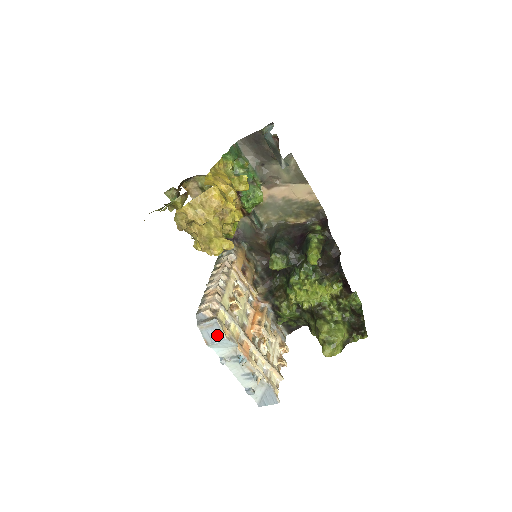
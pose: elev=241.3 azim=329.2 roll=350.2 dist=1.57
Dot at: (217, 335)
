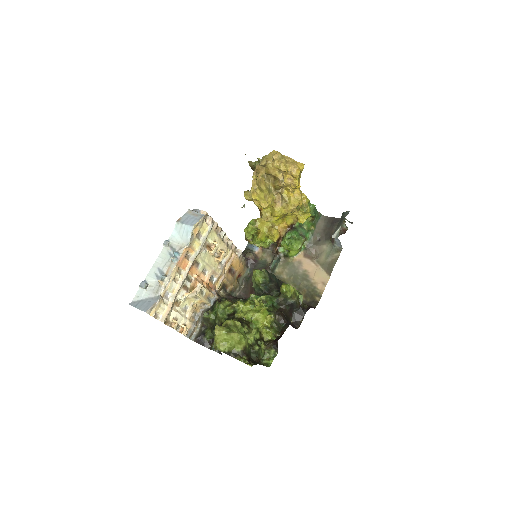
Dot at: (191, 221)
